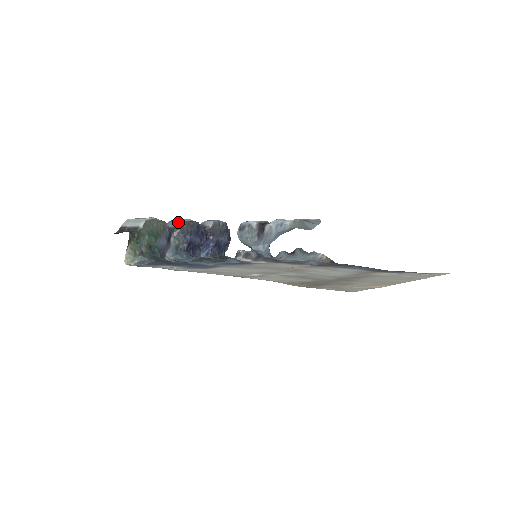
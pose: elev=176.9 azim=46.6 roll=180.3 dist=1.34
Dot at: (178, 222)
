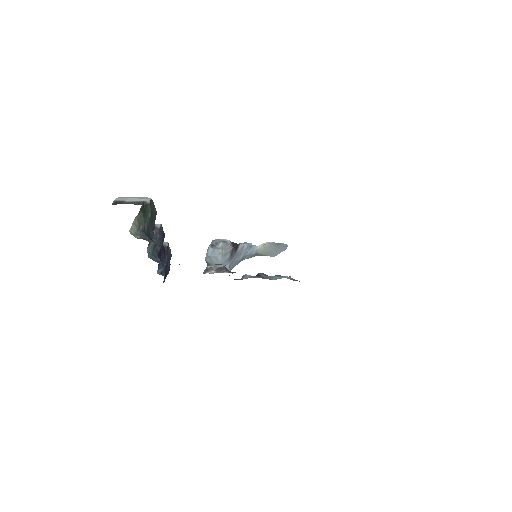
Dot at: occluded
